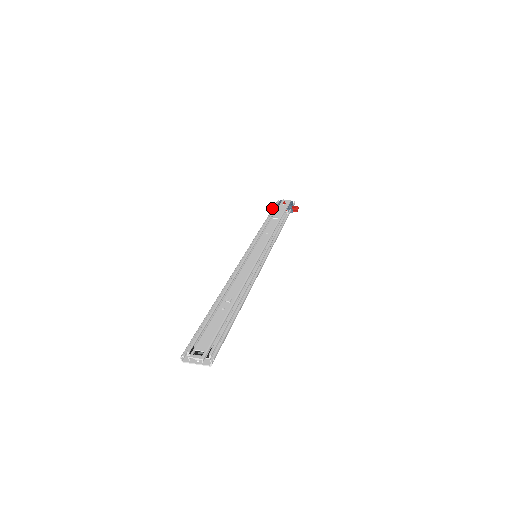
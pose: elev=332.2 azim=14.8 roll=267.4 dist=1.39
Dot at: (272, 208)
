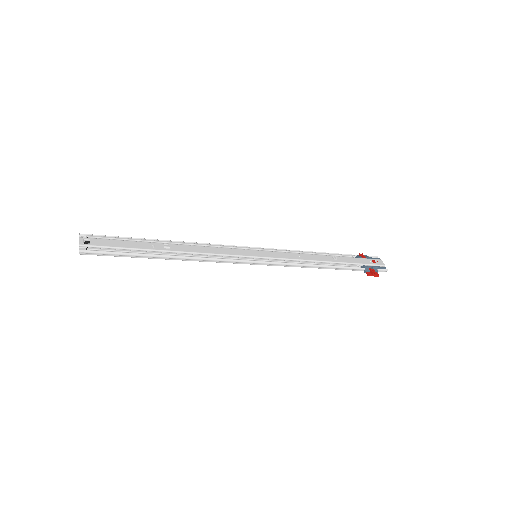
Dot at: (358, 255)
